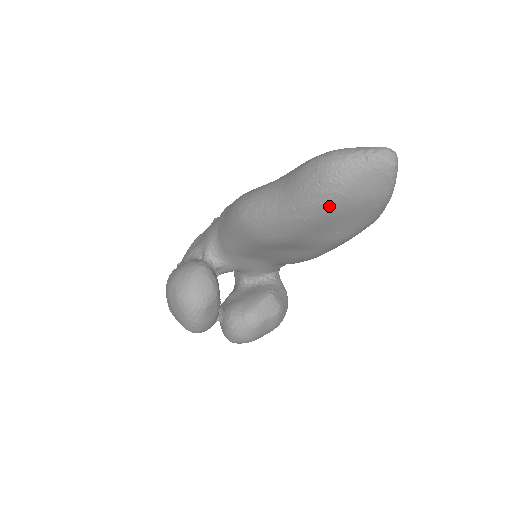
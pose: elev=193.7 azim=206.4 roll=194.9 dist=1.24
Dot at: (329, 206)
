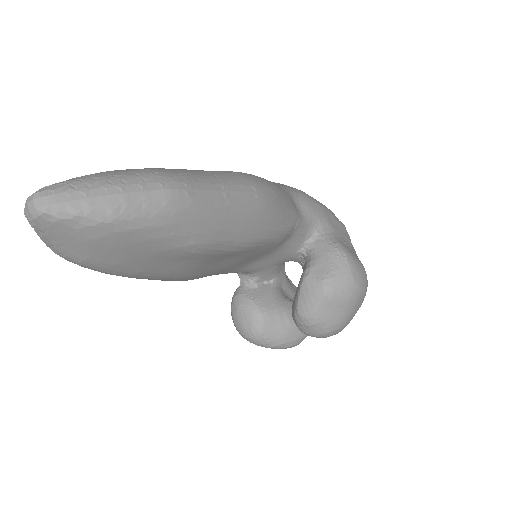
Dot at: (103, 269)
